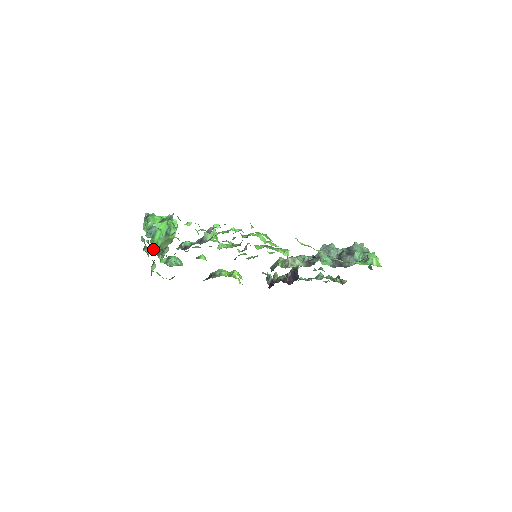
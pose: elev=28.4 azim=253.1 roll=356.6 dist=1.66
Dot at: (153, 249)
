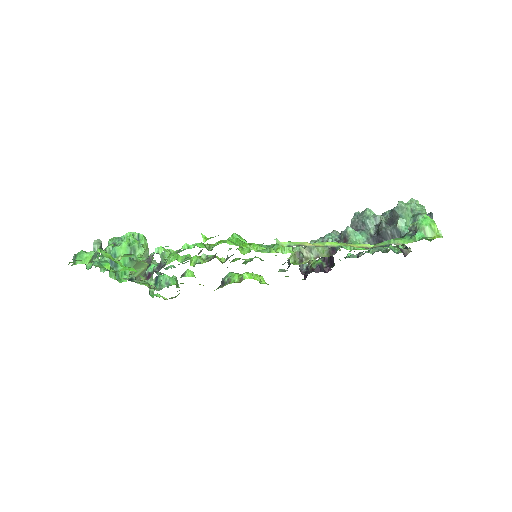
Dot at: (121, 280)
